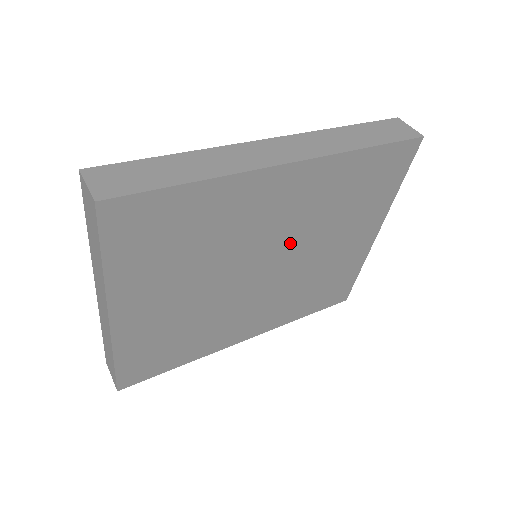
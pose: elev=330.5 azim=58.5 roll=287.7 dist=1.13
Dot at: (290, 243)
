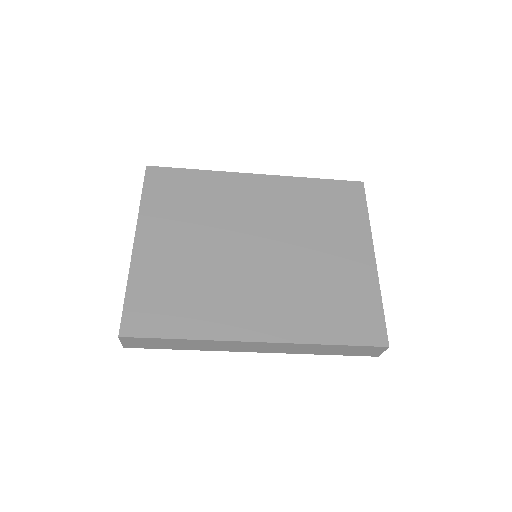
Dot at: (275, 233)
